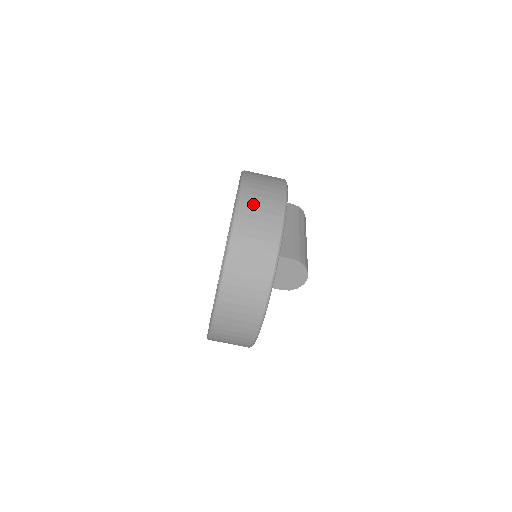
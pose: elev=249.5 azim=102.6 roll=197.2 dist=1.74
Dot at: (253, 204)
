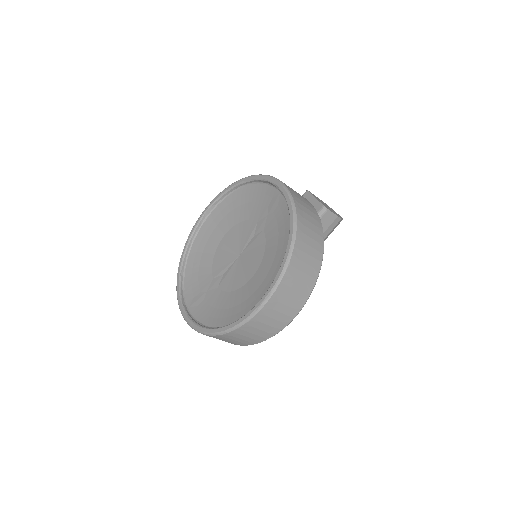
Dot at: (253, 329)
